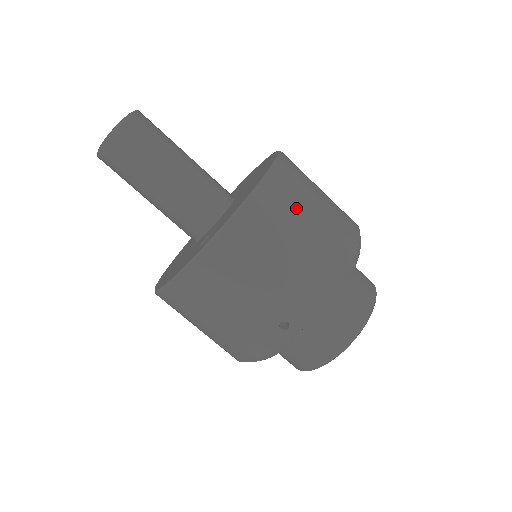
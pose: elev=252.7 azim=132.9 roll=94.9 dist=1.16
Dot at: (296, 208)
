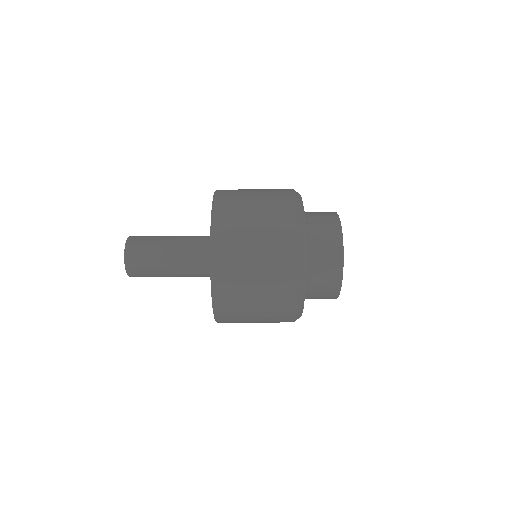
Dot at: (242, 262)
